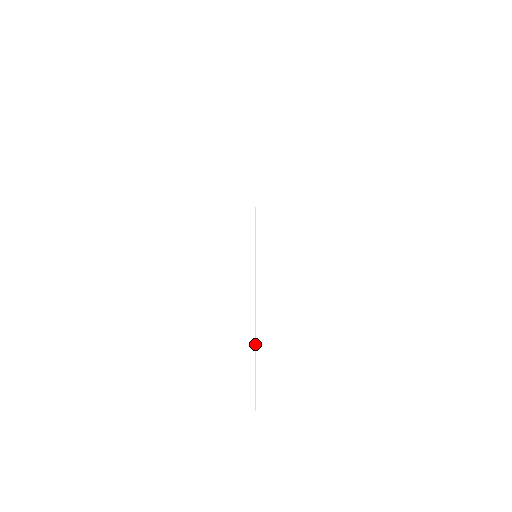
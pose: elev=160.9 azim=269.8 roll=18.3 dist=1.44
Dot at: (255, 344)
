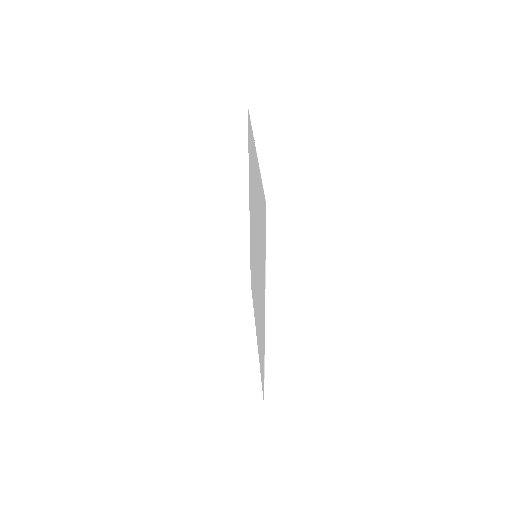
Dot at: (264, 373)
